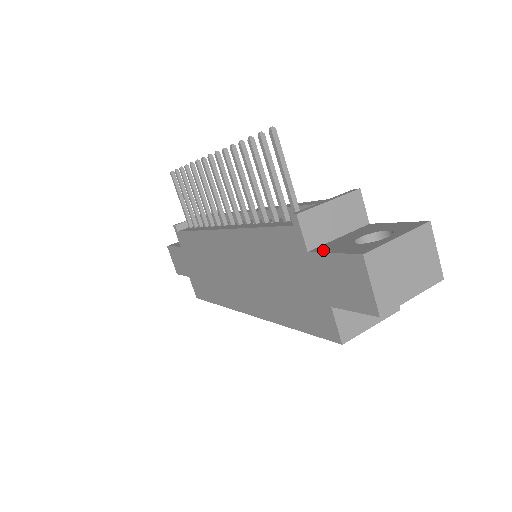
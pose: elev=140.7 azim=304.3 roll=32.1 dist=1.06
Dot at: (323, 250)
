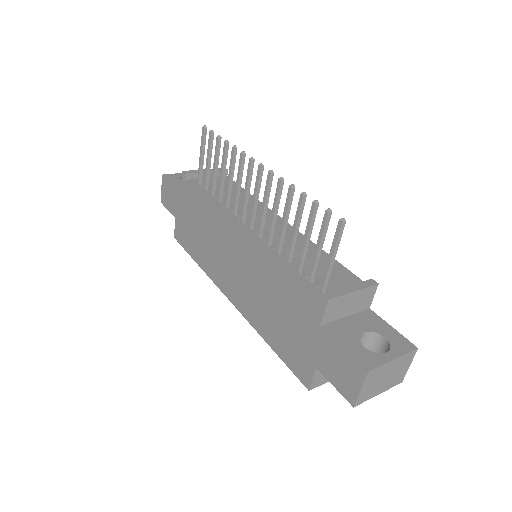
Dot at: (334, 334)
